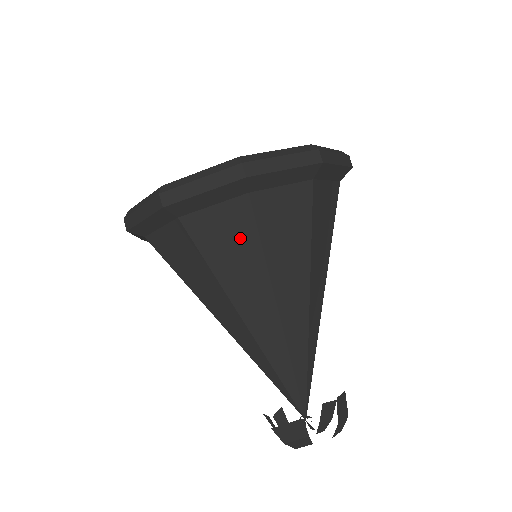
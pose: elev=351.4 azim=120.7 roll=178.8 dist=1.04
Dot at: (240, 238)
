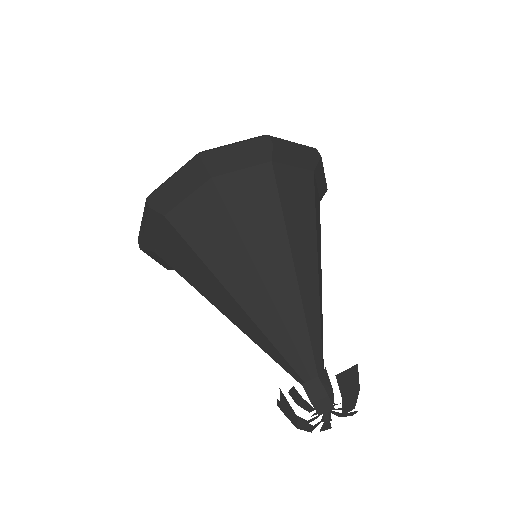
Dot at: (305, 199)
